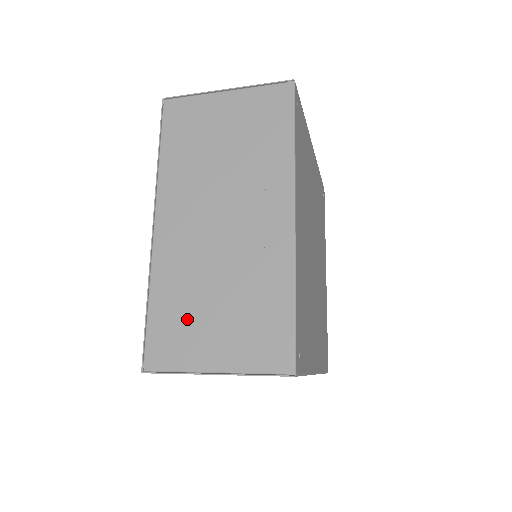
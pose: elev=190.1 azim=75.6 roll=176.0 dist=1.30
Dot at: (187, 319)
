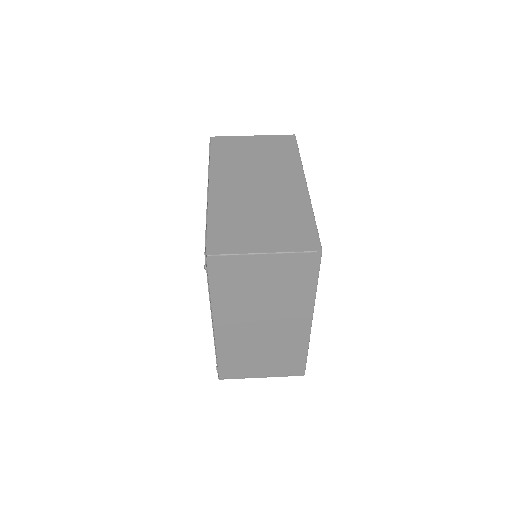
Dot at: (243, 362)
